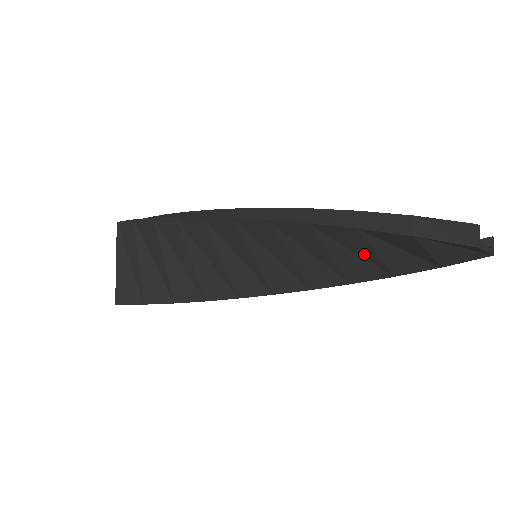
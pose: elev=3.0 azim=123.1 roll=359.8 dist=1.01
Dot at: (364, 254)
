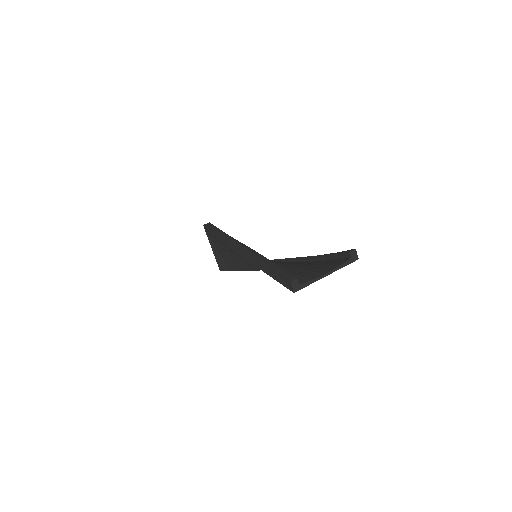
Dot at: occluded
